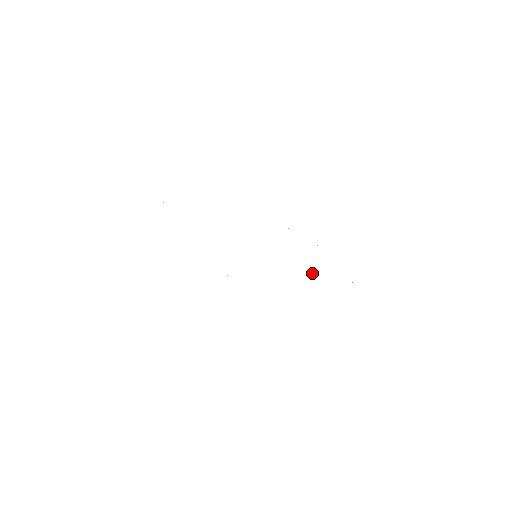
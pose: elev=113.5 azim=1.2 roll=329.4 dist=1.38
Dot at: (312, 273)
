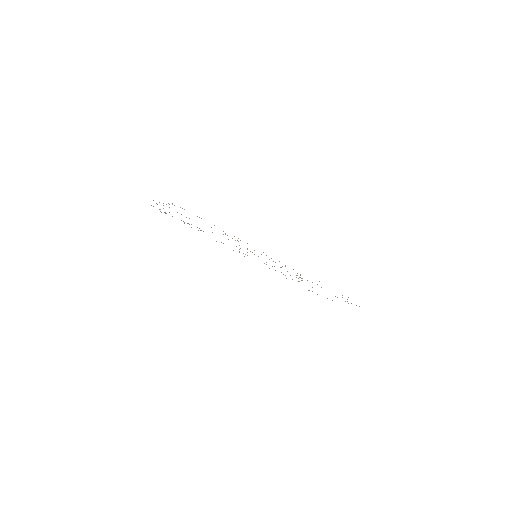
Dot at: occluded
